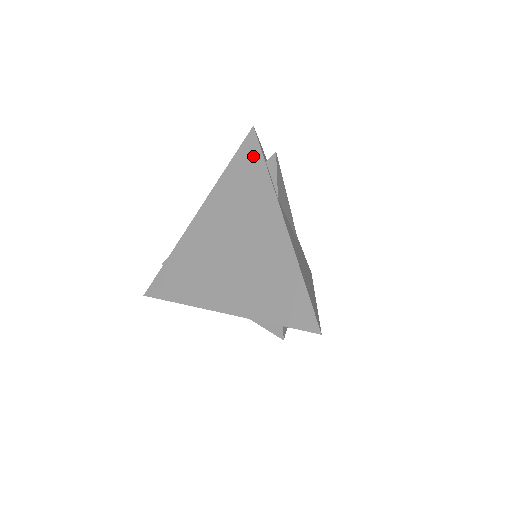
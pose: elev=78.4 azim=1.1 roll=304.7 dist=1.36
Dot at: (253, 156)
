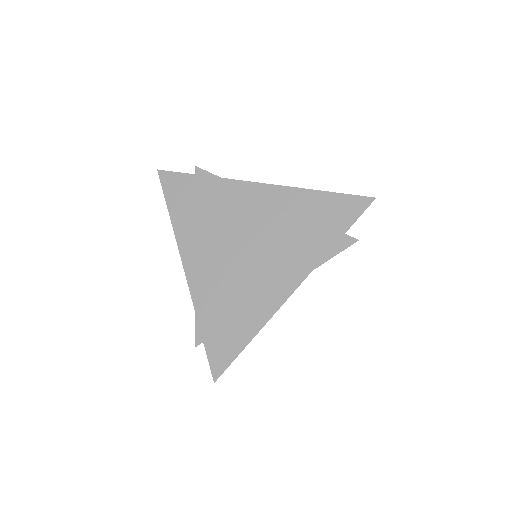
Dot at: (182, 183)
